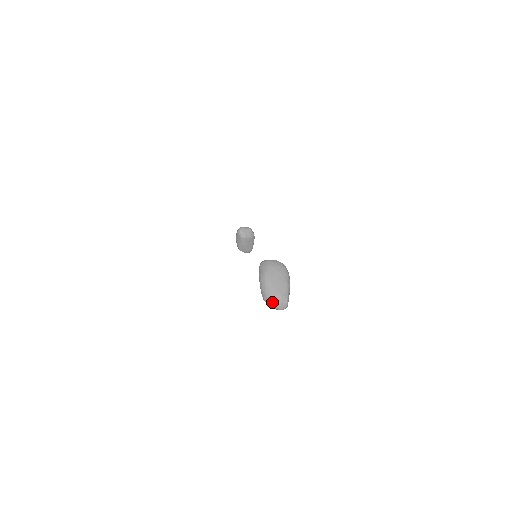
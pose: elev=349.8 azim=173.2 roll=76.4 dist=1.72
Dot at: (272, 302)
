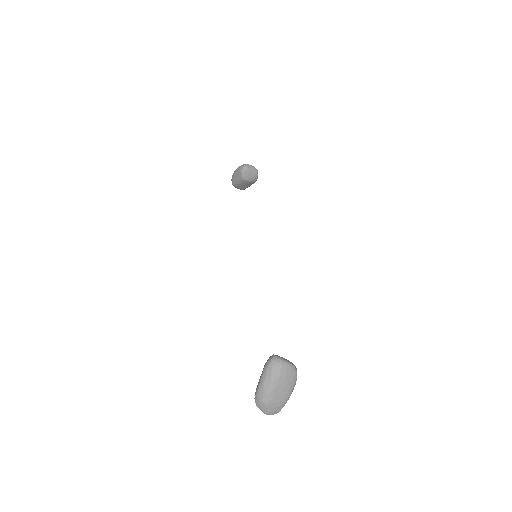
Dot at: (263, 409)
